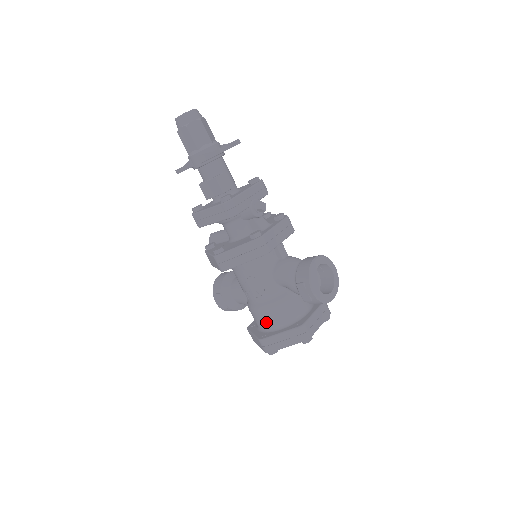
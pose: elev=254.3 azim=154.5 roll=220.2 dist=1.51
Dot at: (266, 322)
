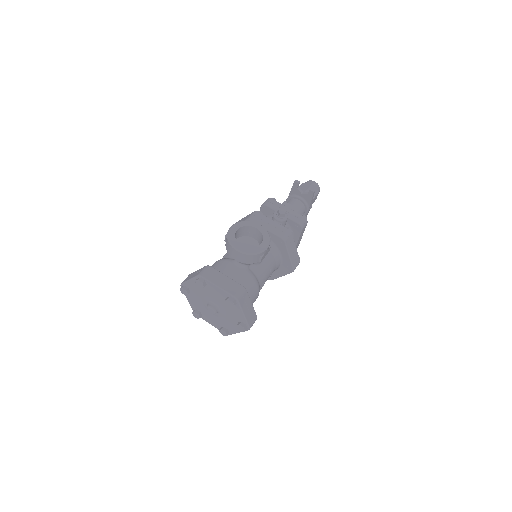
Dot at: occluded
